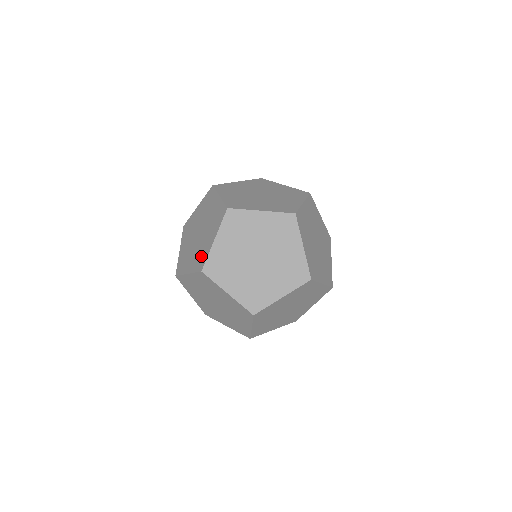
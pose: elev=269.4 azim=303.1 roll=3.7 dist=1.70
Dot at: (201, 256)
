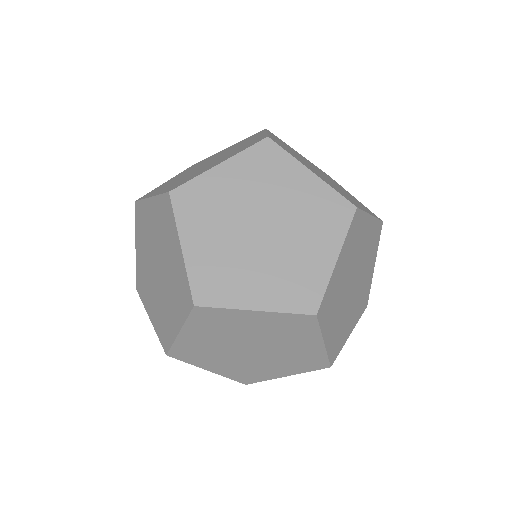
Dot at: (179, 289)
